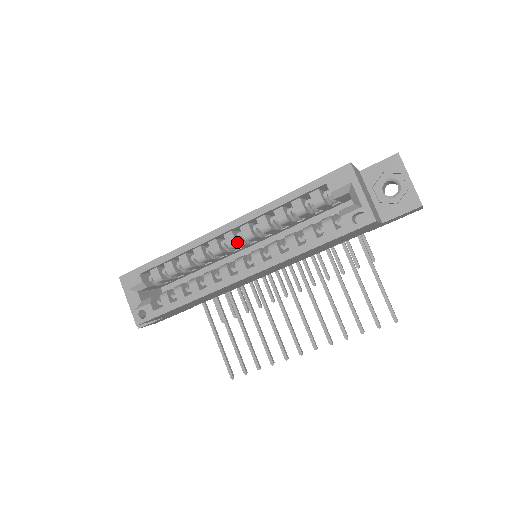
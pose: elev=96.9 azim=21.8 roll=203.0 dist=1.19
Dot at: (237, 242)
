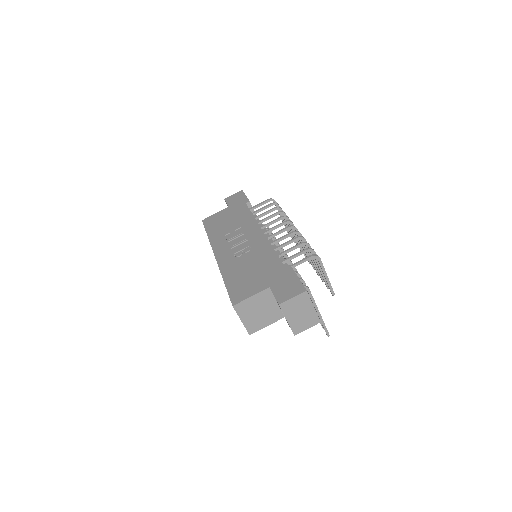
Dot at: occluded
